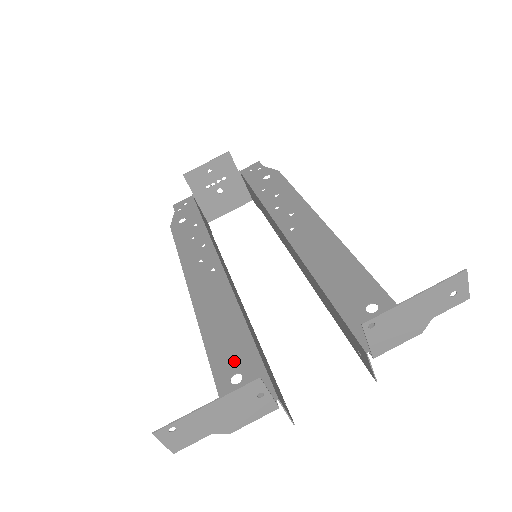
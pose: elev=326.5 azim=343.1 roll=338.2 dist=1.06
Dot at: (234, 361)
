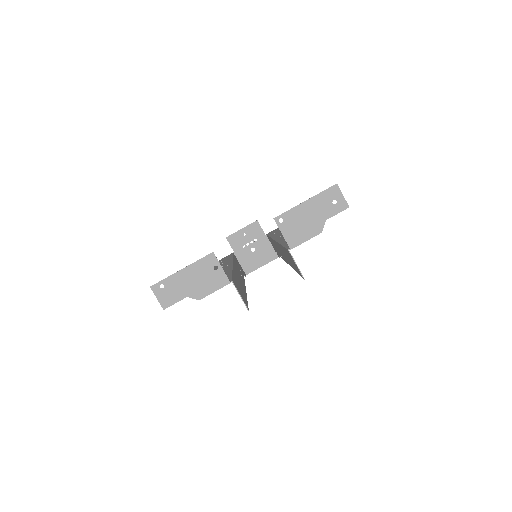
Dot at: occluded
